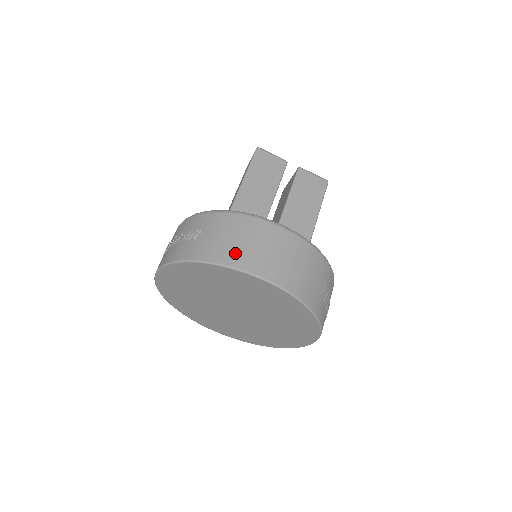
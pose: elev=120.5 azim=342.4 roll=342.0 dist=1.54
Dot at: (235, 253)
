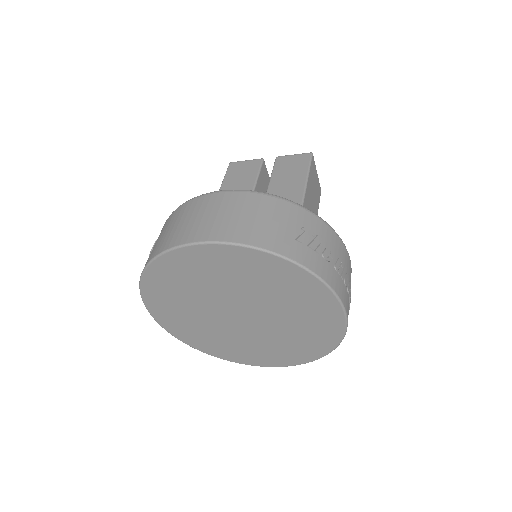
Dot at: (175, 235)
